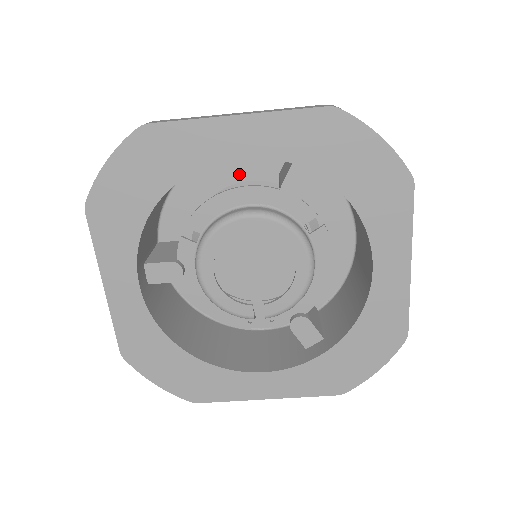
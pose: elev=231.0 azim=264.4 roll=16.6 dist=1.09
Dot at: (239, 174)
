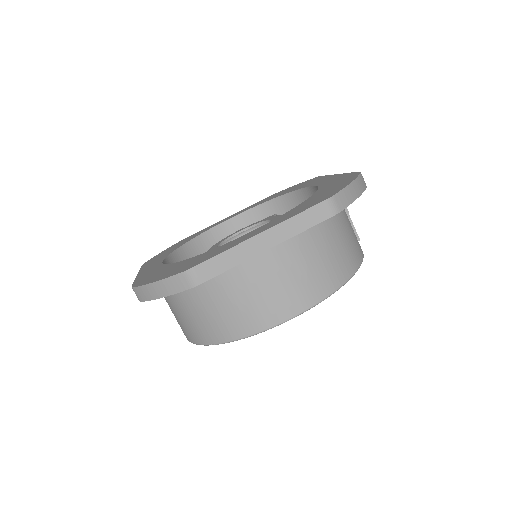
Dot at: occluded
